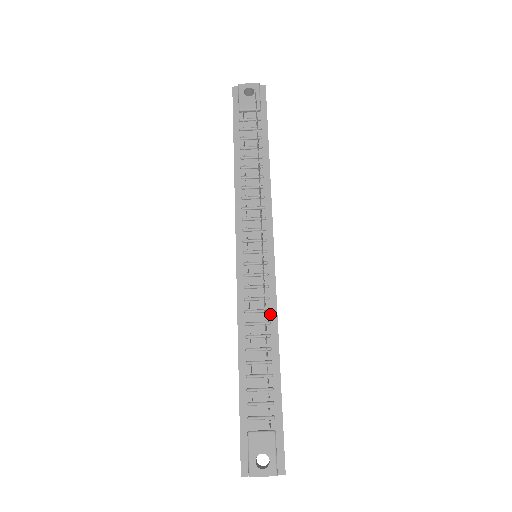
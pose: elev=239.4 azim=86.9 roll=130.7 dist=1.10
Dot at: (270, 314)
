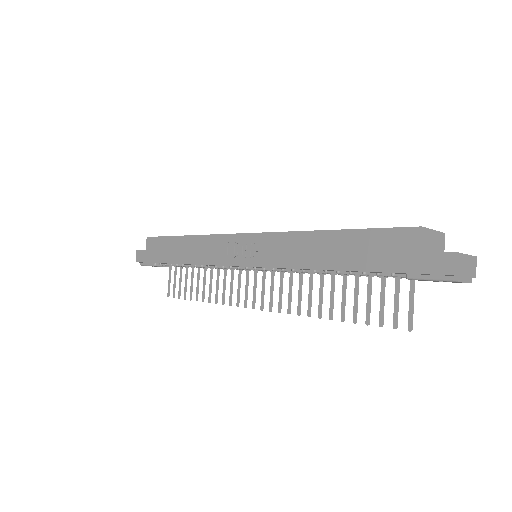
Dot at: occluded
